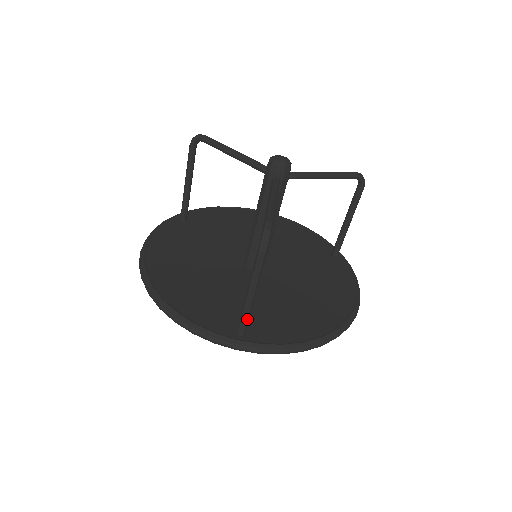
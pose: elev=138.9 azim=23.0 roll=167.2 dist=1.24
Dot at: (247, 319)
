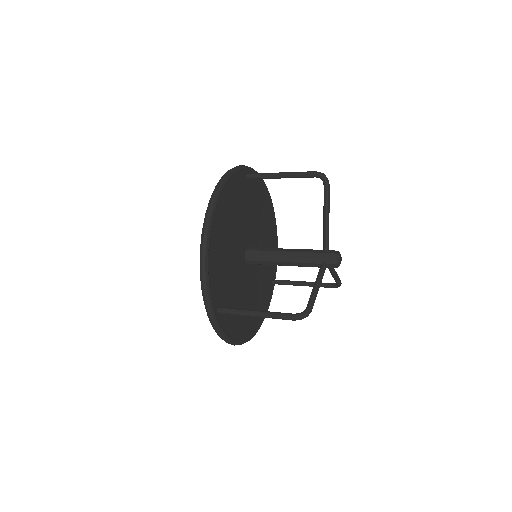
Dot at: (234, 314)
